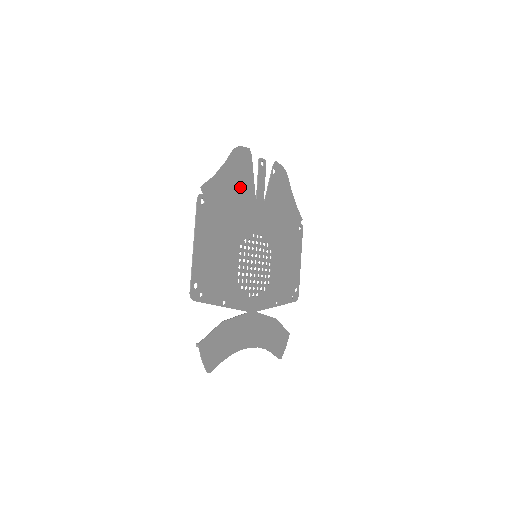
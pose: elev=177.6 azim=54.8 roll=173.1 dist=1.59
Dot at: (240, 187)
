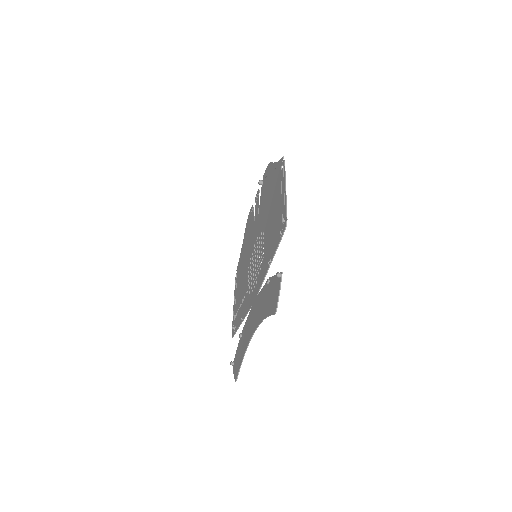
Dot at: (266, 191)
